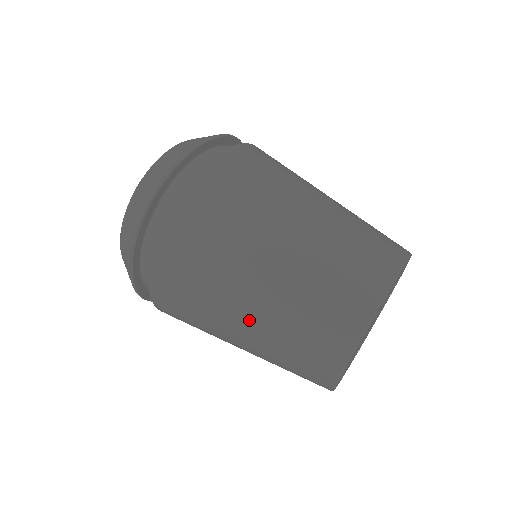
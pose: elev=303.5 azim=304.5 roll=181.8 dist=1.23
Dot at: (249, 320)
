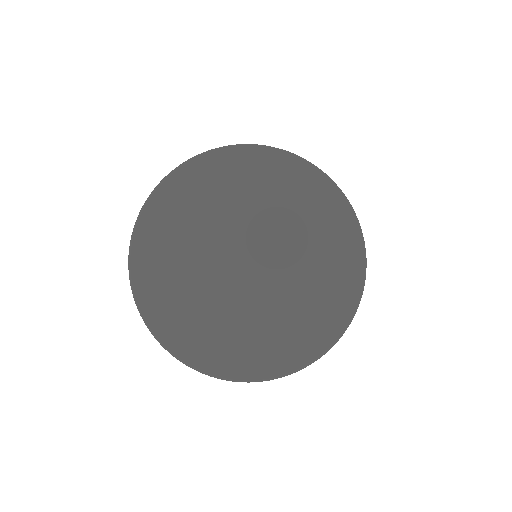
Dot at: occluded
